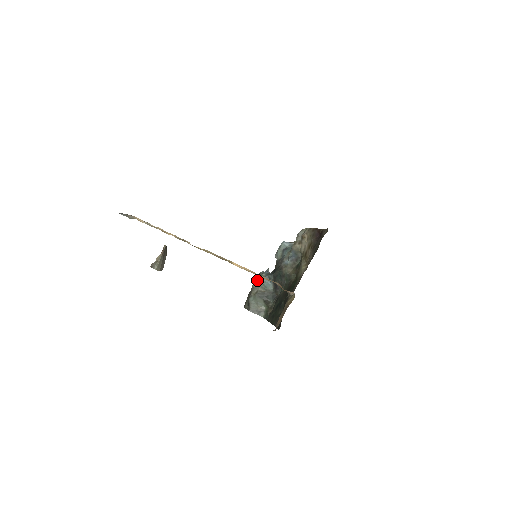
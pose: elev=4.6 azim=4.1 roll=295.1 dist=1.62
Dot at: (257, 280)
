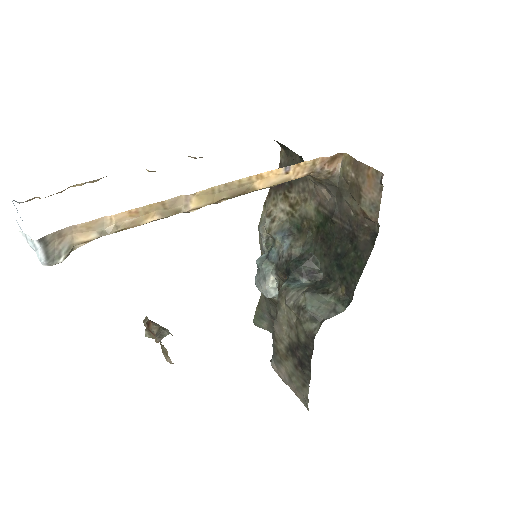
Dot at: (286, 296)
